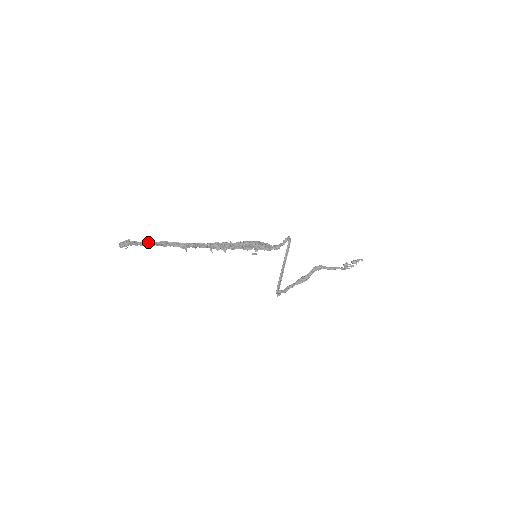
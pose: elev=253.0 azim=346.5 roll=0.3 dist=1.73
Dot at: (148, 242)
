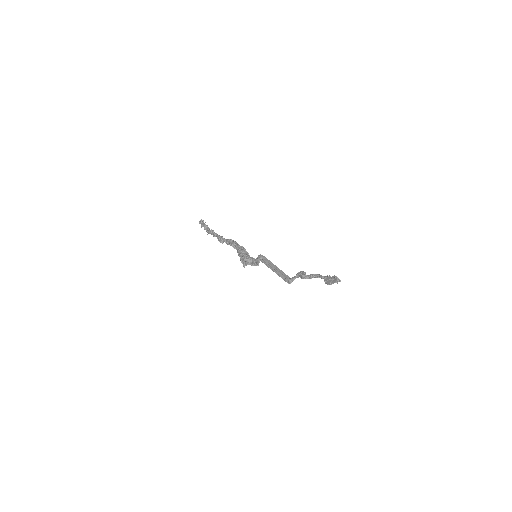
Dot at: occluded
